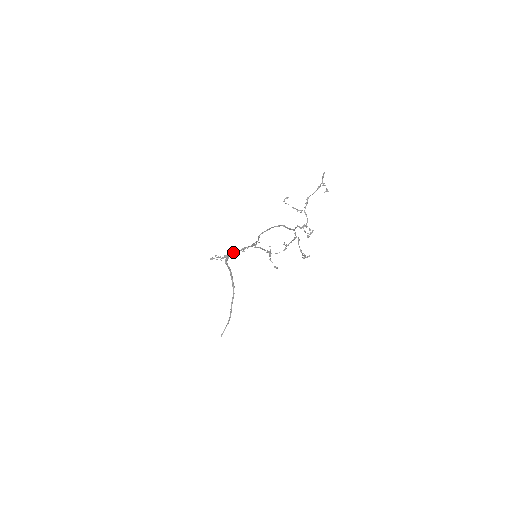
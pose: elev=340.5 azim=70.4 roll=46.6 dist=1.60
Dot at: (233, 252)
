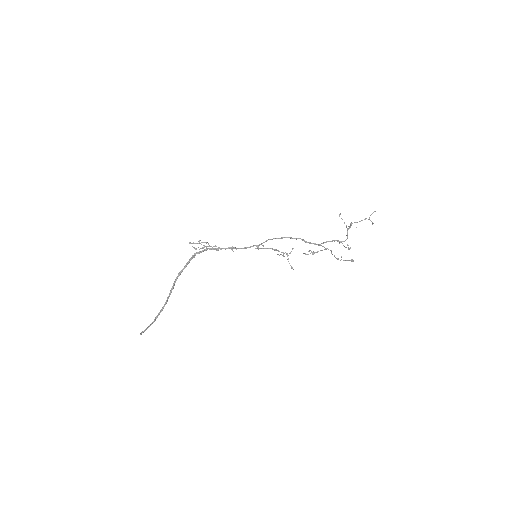
Dot at: occluded
